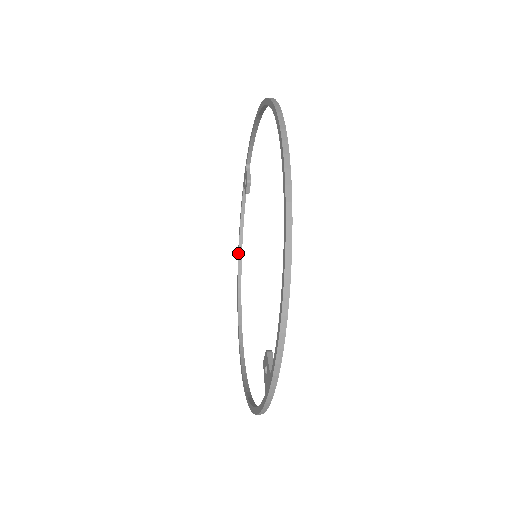
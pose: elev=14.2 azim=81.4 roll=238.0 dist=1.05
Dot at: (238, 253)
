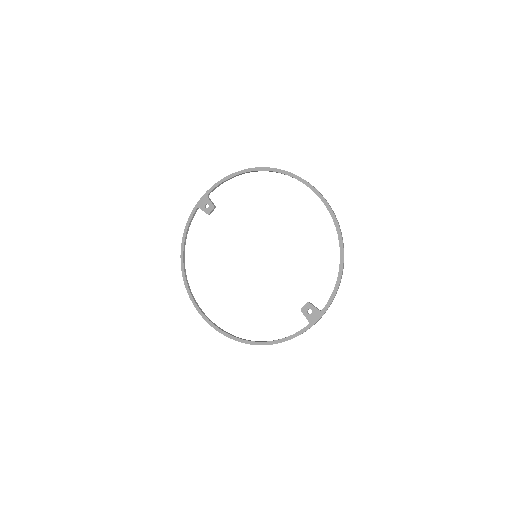
Dot at: (182, 255)
